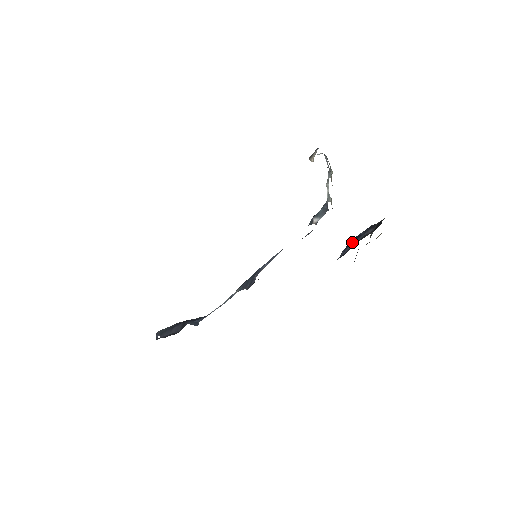
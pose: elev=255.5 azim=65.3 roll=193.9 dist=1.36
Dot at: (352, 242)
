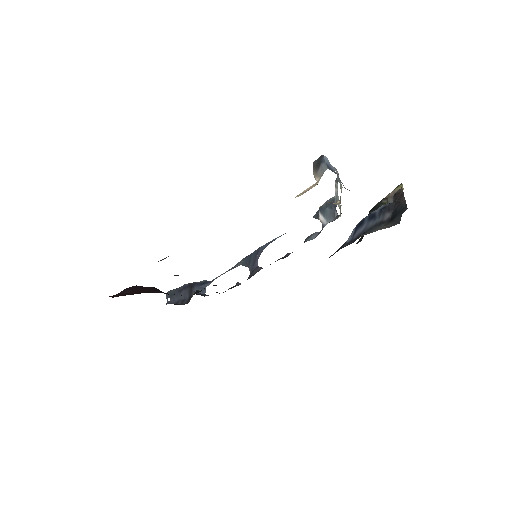
Dot at: (365, 223)
